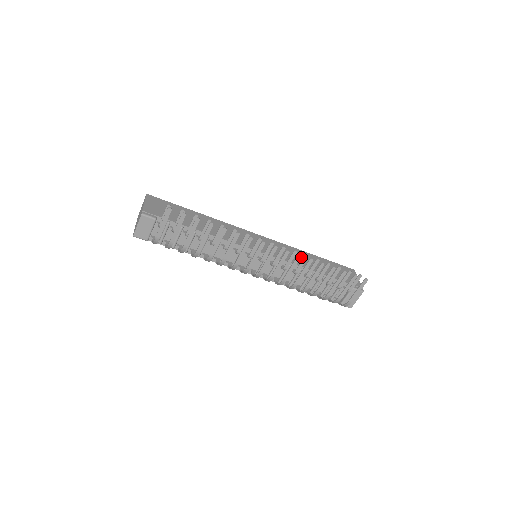
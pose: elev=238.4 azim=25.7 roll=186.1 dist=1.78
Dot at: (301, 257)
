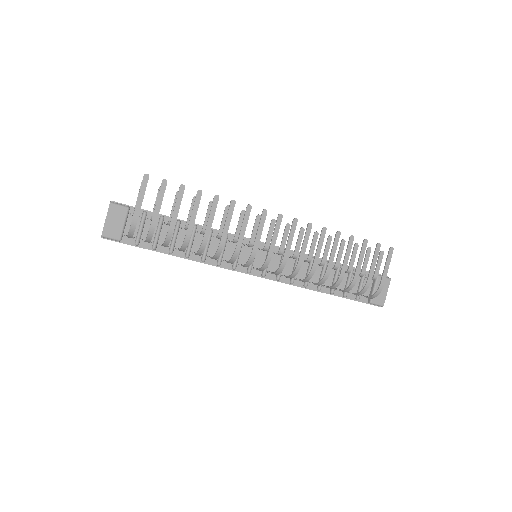
Dot at: occluded
